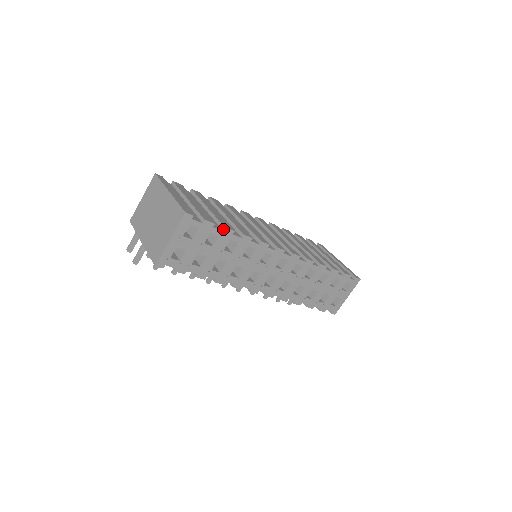
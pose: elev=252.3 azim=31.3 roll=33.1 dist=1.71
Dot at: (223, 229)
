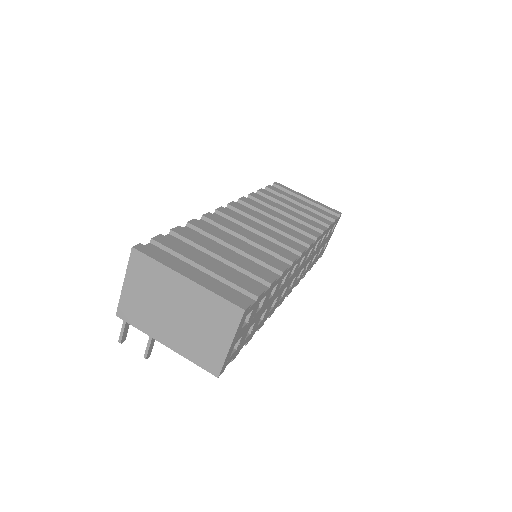
Dot at: (269, 286)
